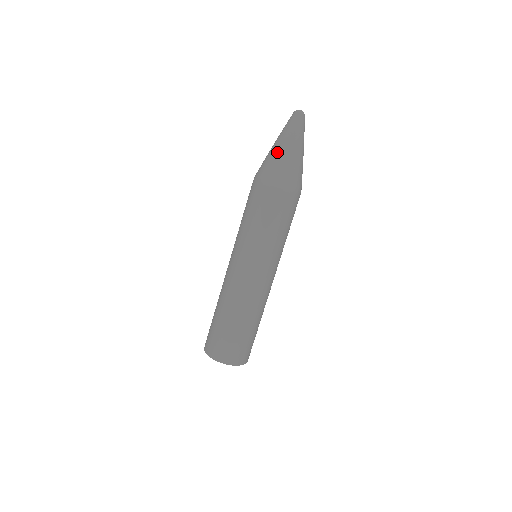
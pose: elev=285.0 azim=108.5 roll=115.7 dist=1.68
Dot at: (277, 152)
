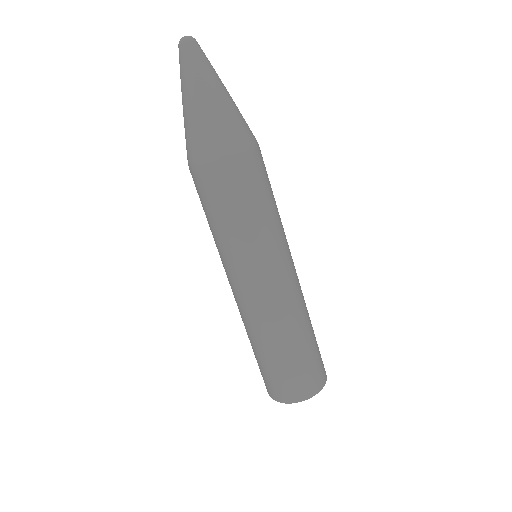
Dot at: (192, 114)
